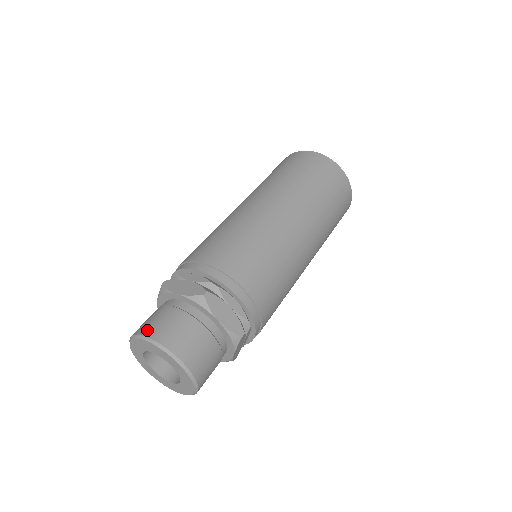
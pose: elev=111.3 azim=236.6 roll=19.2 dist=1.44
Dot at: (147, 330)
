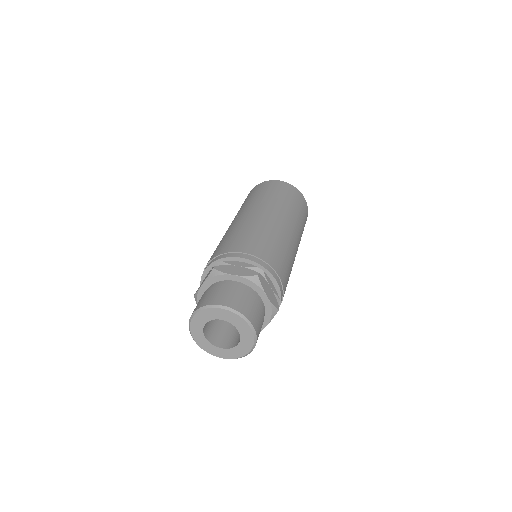
Dot at: (252, 318)
